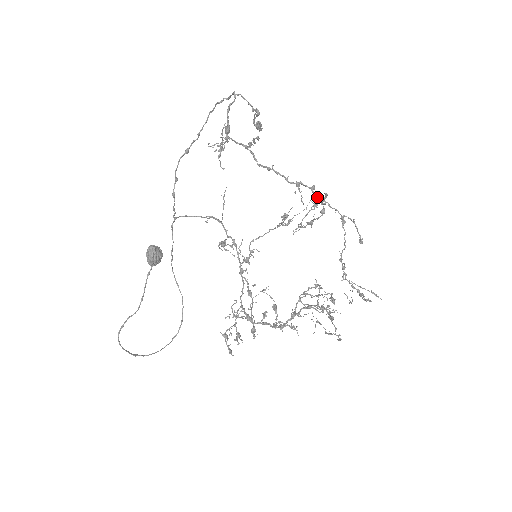
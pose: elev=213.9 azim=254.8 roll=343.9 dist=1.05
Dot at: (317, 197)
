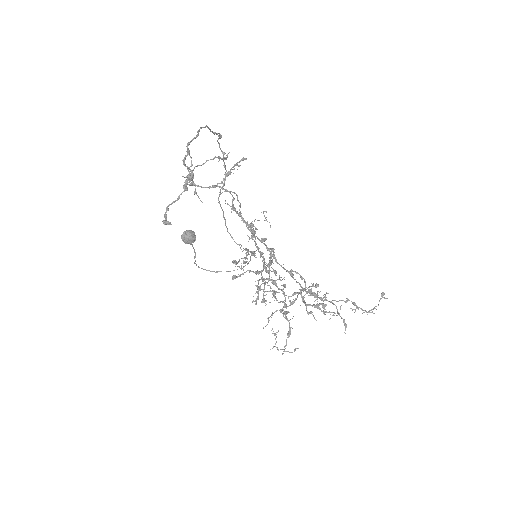
Dot at: (267, 249)
